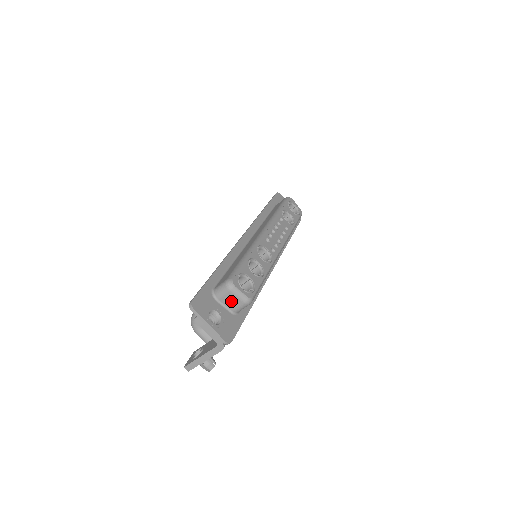
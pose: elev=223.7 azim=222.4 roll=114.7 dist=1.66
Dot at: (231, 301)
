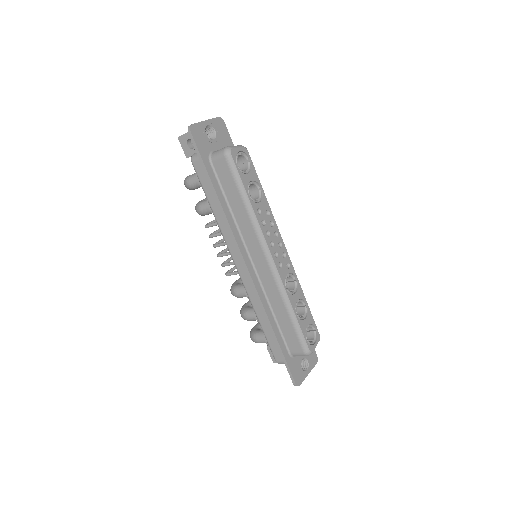
Dot at: occluded
